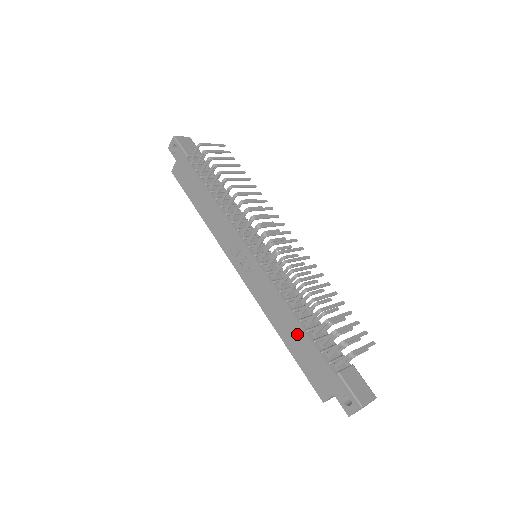
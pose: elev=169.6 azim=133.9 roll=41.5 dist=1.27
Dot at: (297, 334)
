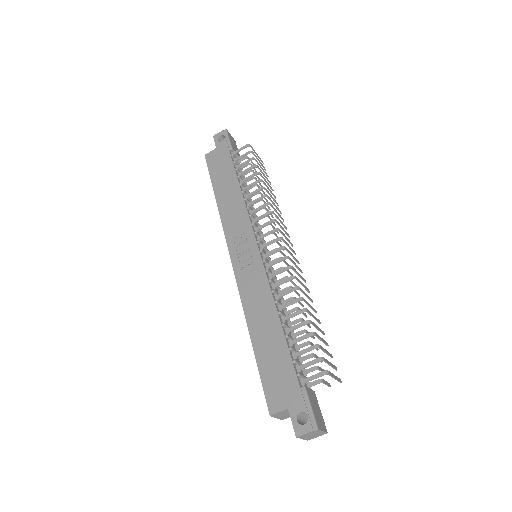
Dot at: (273, 336)
